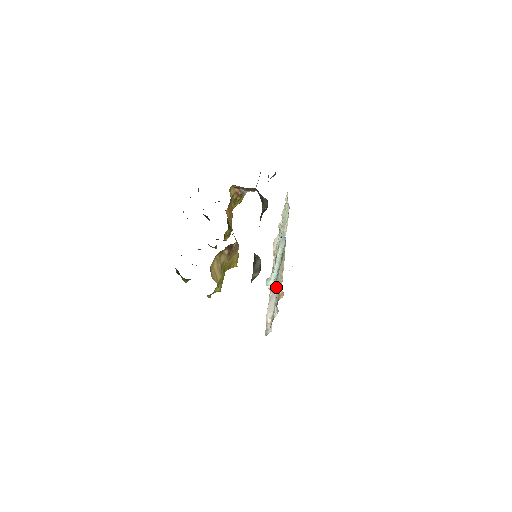
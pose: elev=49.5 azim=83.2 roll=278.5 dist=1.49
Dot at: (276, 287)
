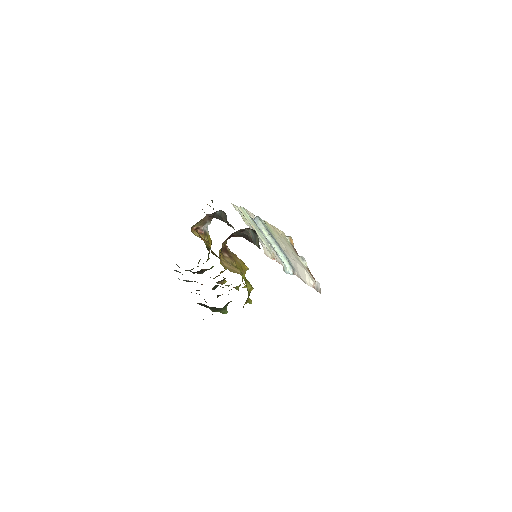
Dot at: (290, 258)
